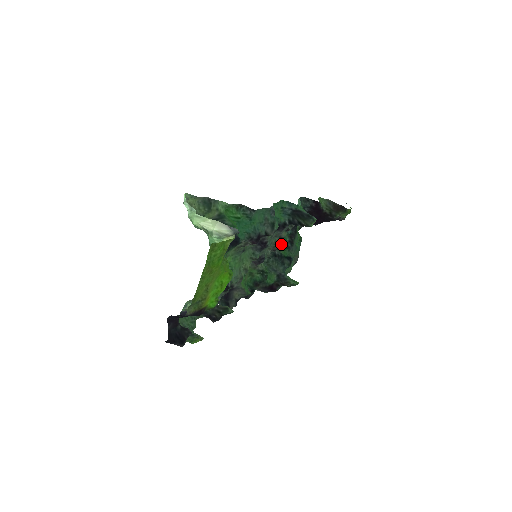
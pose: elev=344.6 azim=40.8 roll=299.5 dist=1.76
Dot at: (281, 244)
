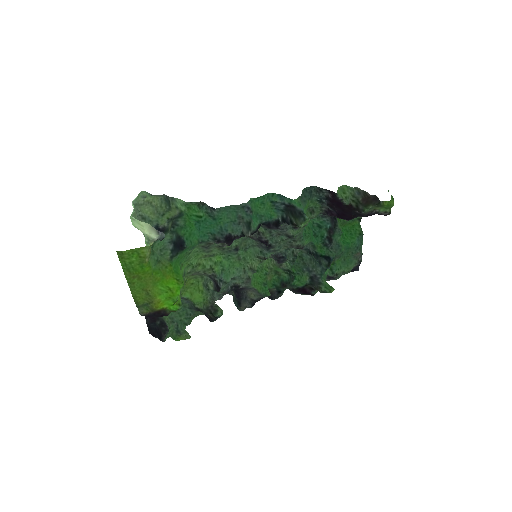
Dot at: (316, 240)
